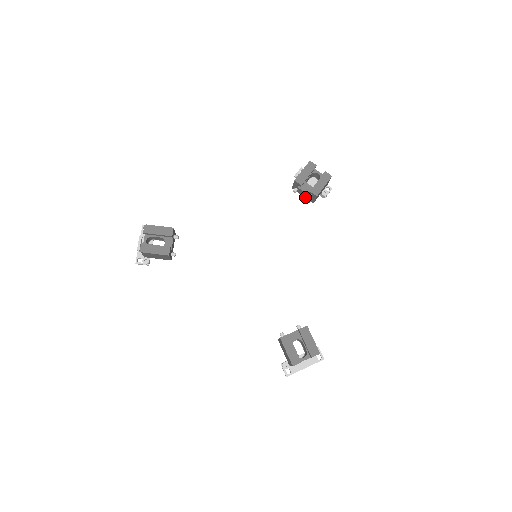
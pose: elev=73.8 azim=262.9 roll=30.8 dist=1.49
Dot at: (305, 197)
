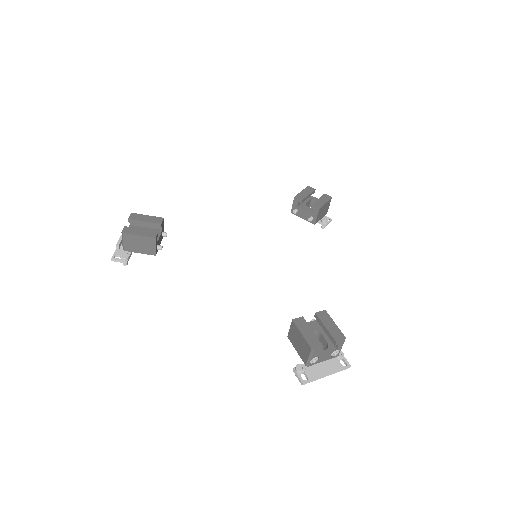
Dot at: (305, 219)
